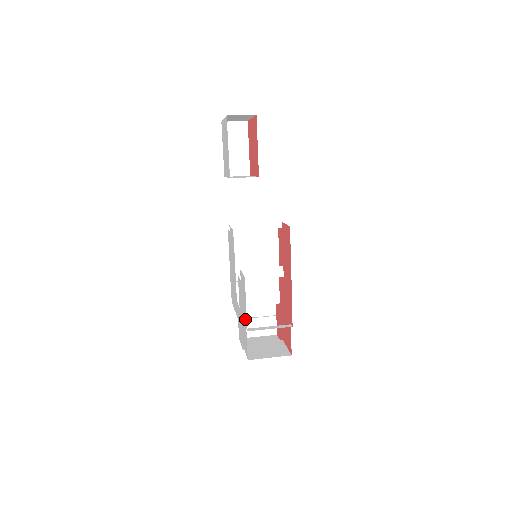
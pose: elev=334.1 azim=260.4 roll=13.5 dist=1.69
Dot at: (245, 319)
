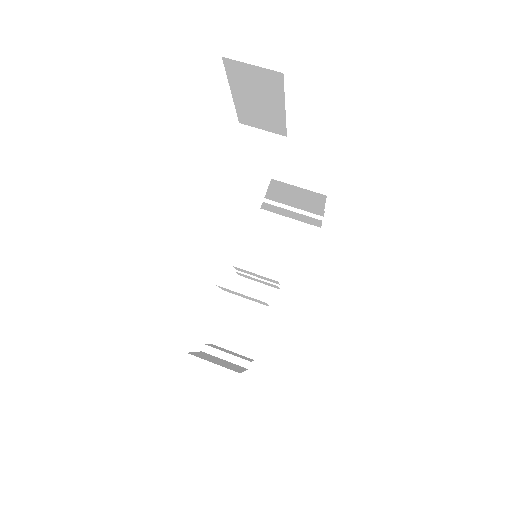
Dot at: occluded
